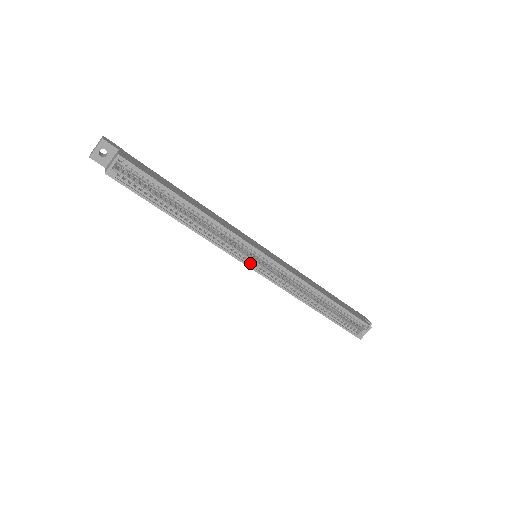
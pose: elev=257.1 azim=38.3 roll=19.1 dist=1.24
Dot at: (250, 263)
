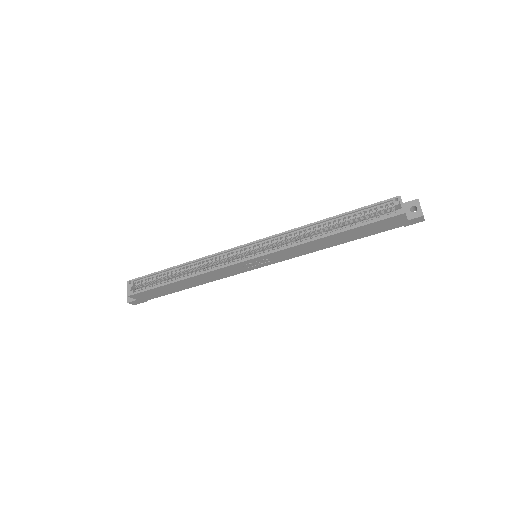
Dot at: (245, 259)
